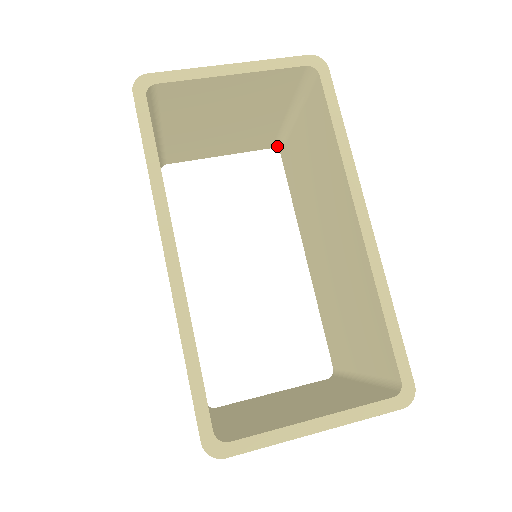
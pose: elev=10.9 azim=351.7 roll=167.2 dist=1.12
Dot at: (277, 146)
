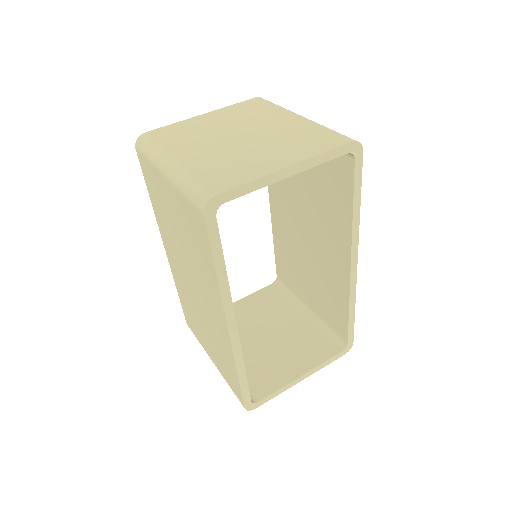
Dot at: occluded
